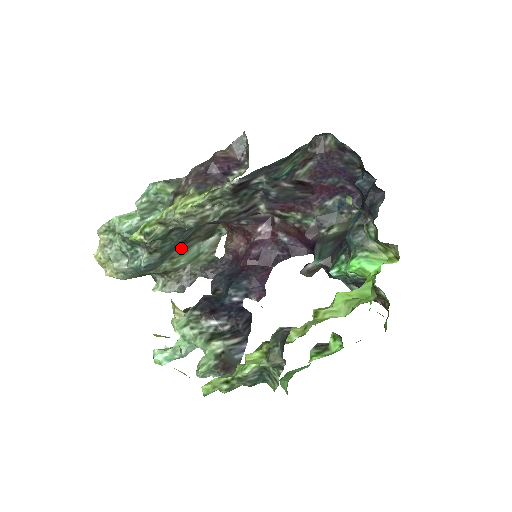
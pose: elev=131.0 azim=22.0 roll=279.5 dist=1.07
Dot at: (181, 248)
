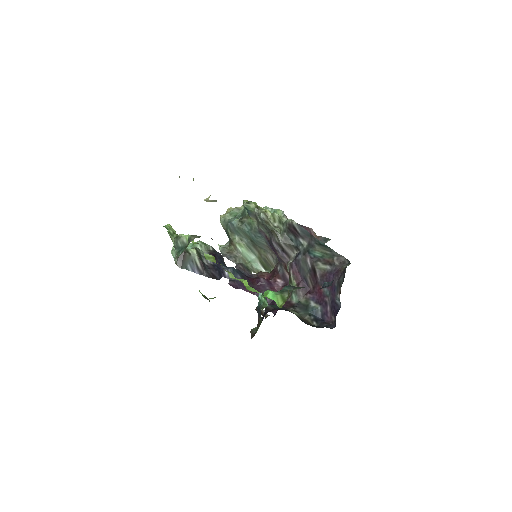
Dot at: (249, 244)
